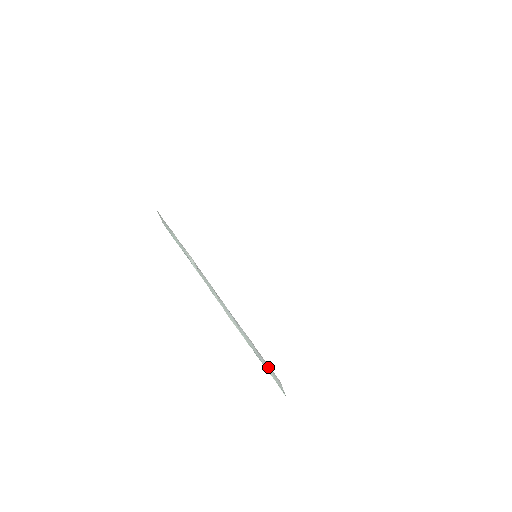
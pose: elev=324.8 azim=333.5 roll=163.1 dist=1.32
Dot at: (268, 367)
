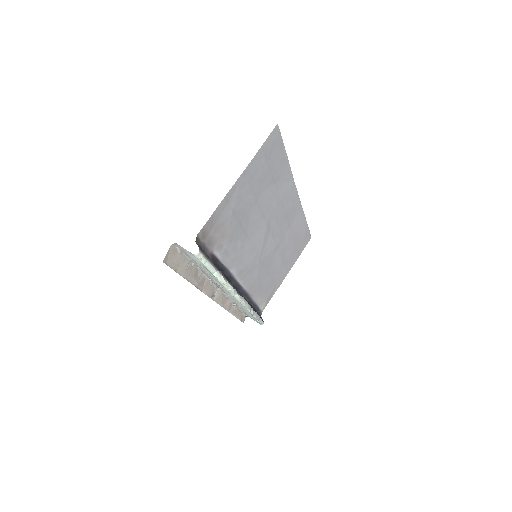
Dot at: (190, 255)
